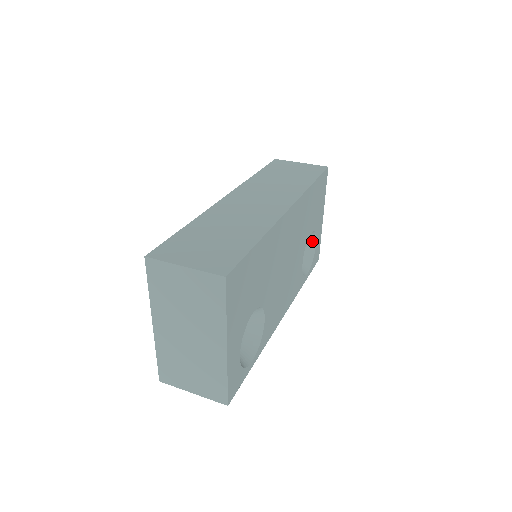
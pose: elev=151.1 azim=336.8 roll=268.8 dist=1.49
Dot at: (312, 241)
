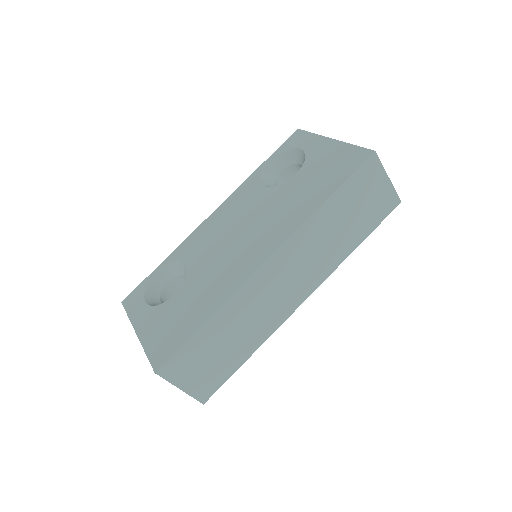
Dot at: occluded
